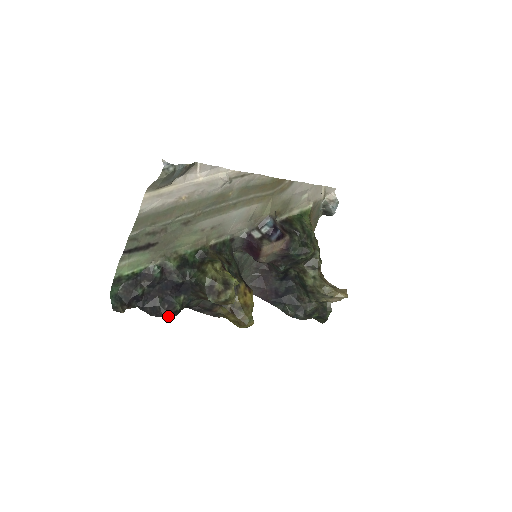
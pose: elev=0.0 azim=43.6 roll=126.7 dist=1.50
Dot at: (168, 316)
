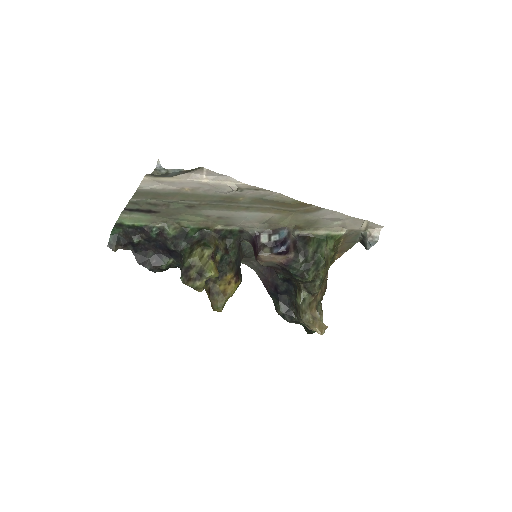
Dot at: (152, 270)
